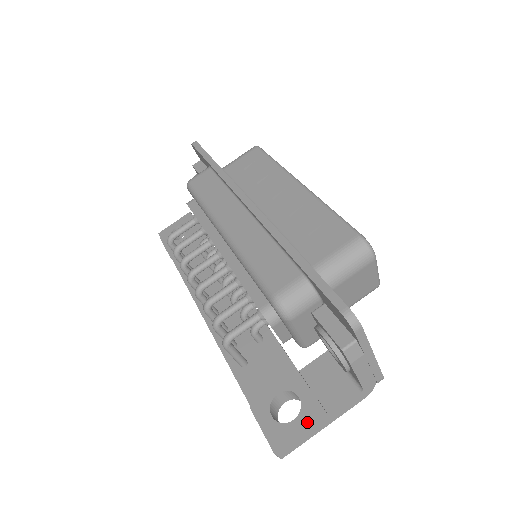
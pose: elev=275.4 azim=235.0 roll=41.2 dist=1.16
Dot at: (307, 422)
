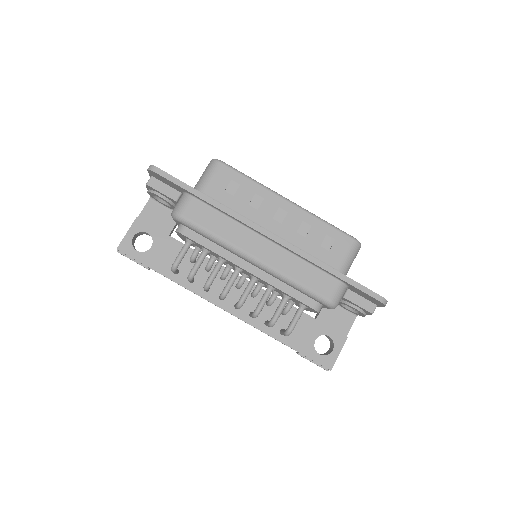
Dot at: (341, 348)
